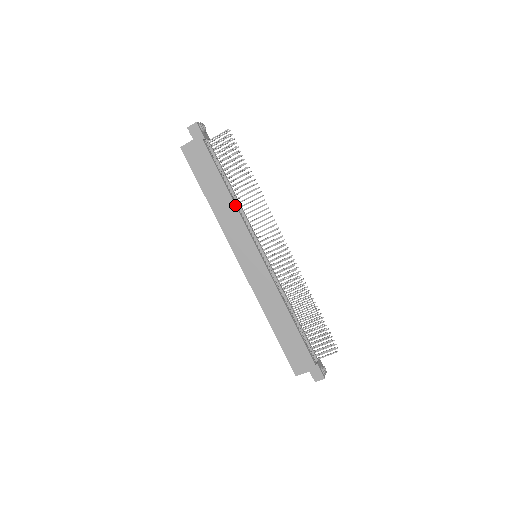
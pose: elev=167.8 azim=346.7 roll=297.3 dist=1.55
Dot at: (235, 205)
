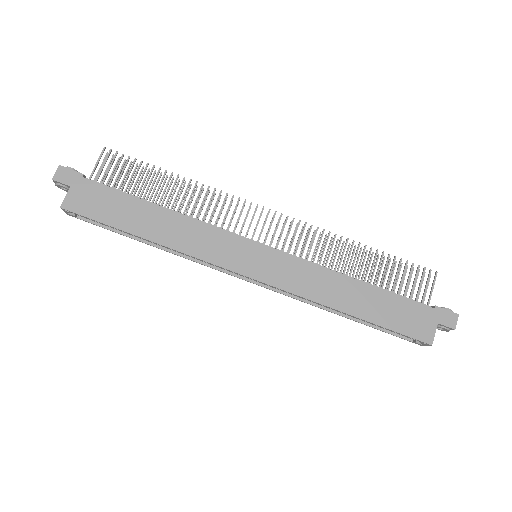
Dot at: (183, 215)
